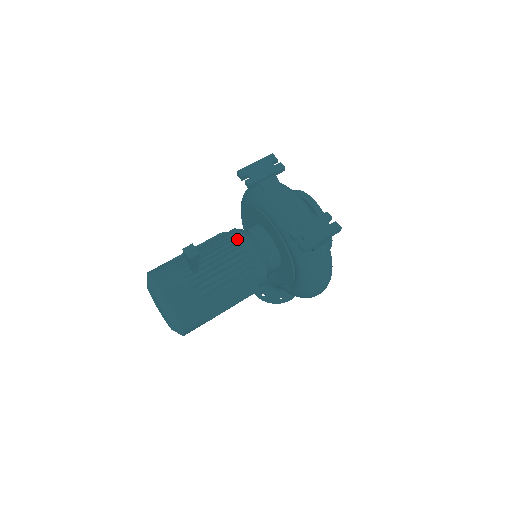
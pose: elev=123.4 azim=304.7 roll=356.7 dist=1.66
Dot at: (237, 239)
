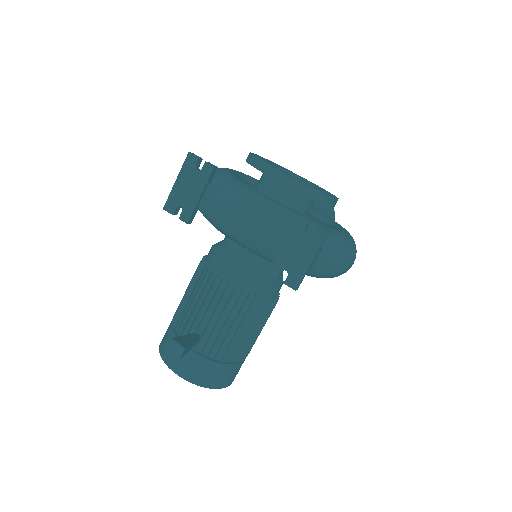
Dot at: (219, 275)
